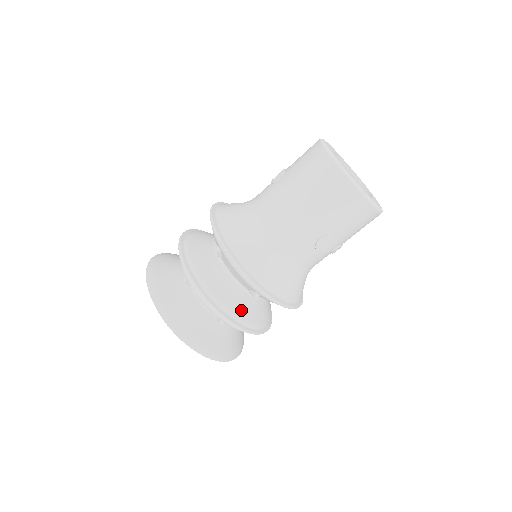
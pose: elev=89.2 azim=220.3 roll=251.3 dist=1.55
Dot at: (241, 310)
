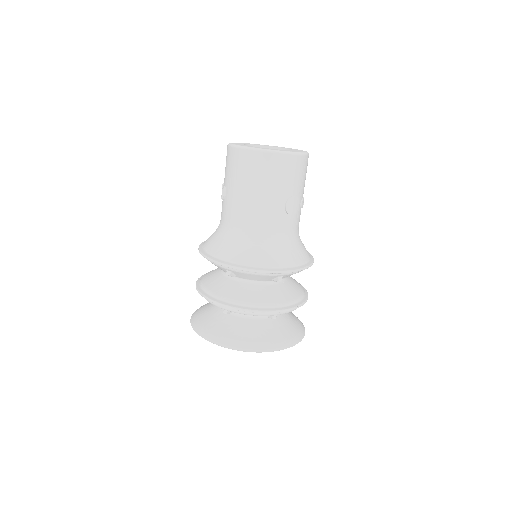
Dot at: (279, 298)
